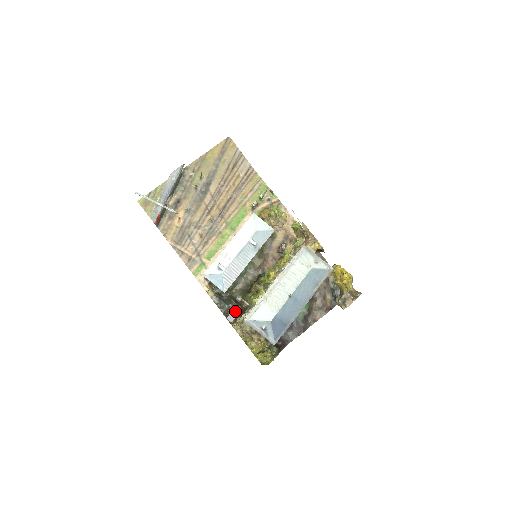
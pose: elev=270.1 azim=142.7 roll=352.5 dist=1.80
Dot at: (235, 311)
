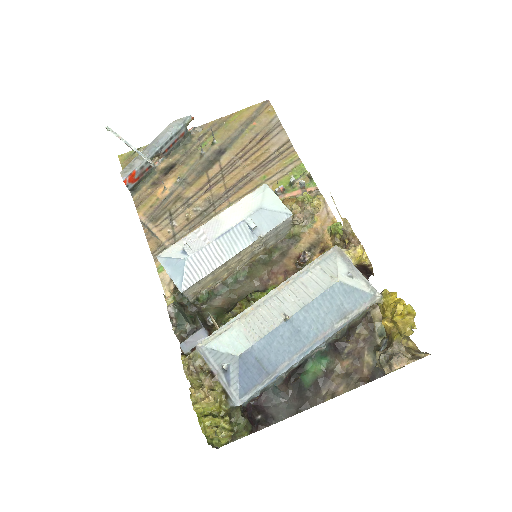
Dot at: (197, 336)
